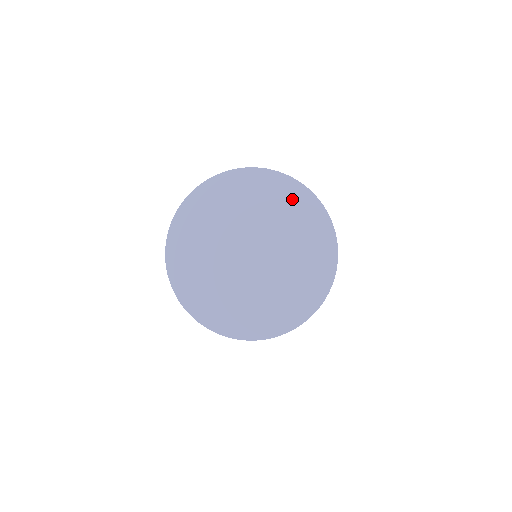
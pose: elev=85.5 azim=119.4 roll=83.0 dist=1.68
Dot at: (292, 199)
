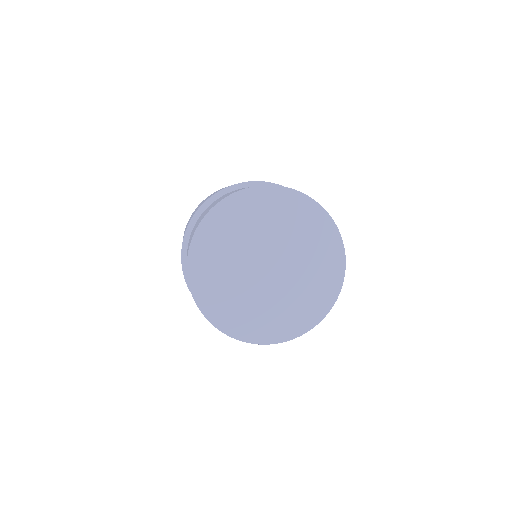
Dot at: (311, 220)
